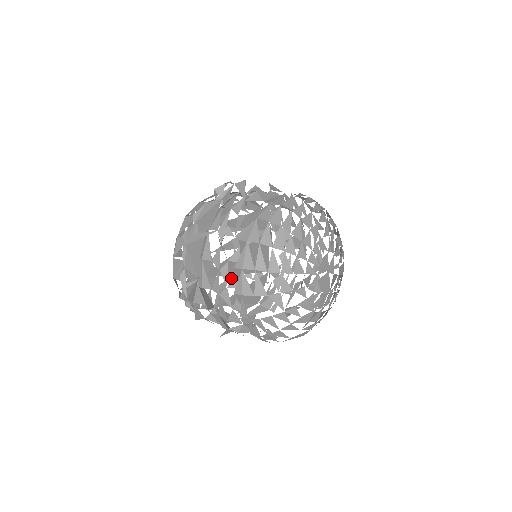
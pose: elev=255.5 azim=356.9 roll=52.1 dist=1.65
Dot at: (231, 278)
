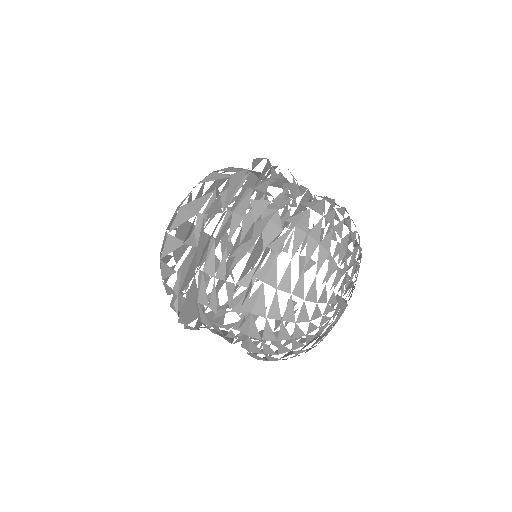
Dot at: occluded
